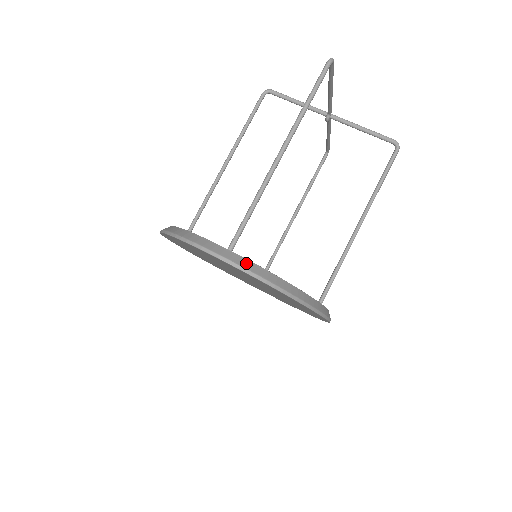
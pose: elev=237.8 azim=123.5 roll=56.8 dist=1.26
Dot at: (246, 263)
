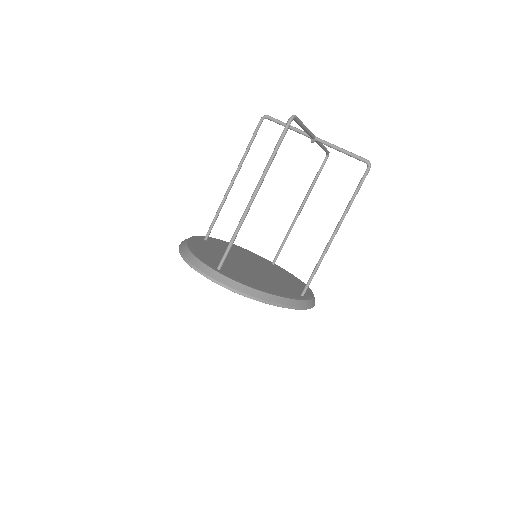
Dot at: (227, 281)
